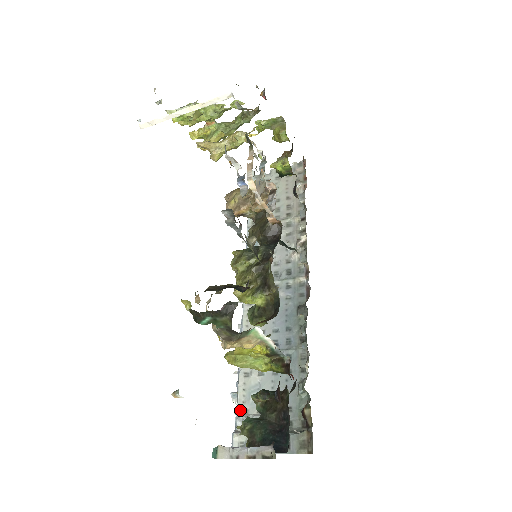
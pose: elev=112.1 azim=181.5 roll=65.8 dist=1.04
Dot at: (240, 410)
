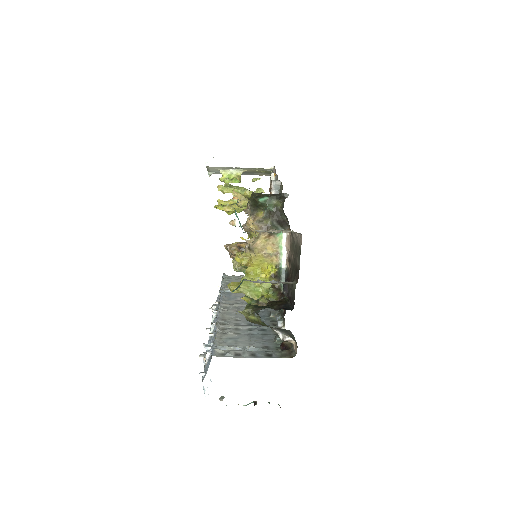
Dot at: (218, 345)
